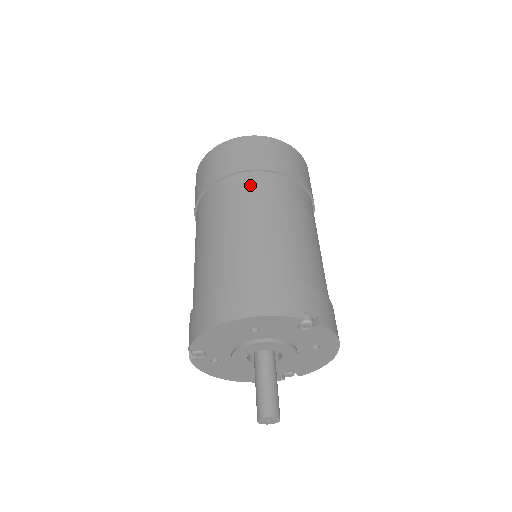
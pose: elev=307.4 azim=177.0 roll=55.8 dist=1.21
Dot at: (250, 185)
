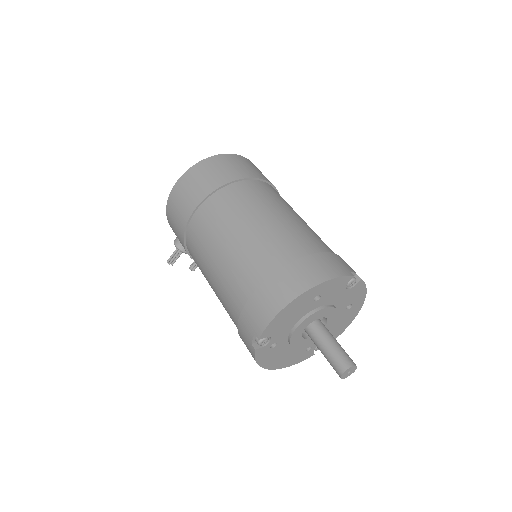
Dot at: (246, 191)
